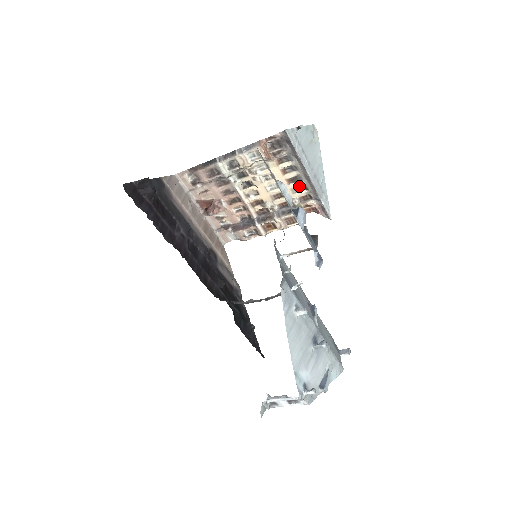
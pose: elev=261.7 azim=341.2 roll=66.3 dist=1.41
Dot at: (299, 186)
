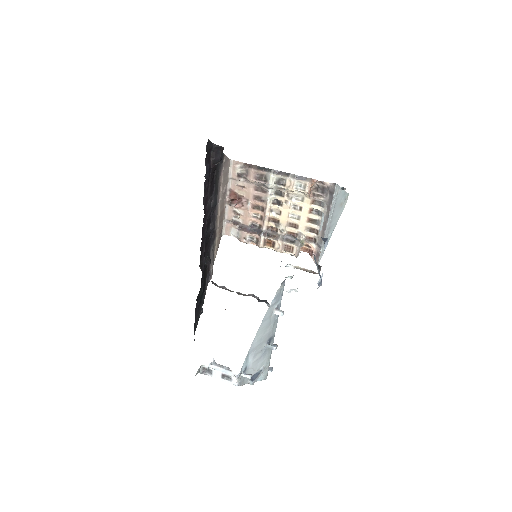
Dot at: (313, 228)
